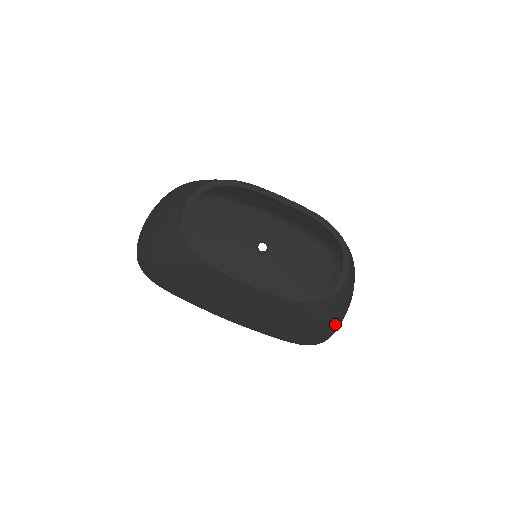
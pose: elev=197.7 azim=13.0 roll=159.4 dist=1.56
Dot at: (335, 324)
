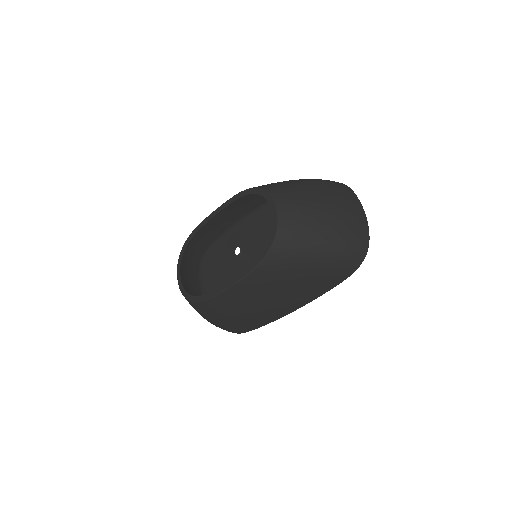
Dot at: (331, 239)
